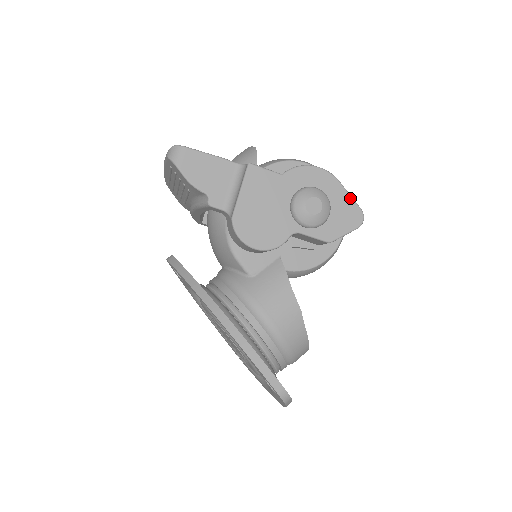
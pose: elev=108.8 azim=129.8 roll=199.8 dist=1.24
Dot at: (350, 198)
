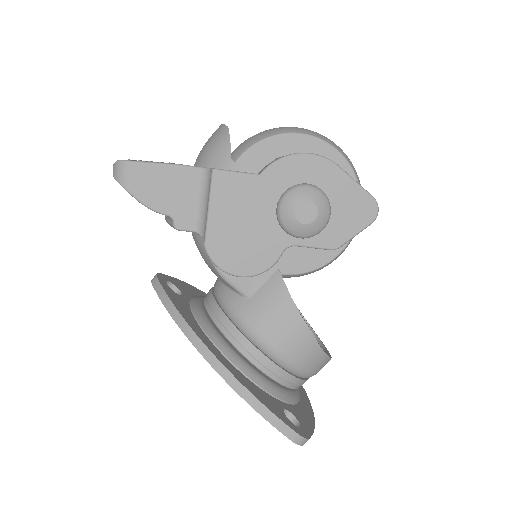
Dot at: (356, 186)
